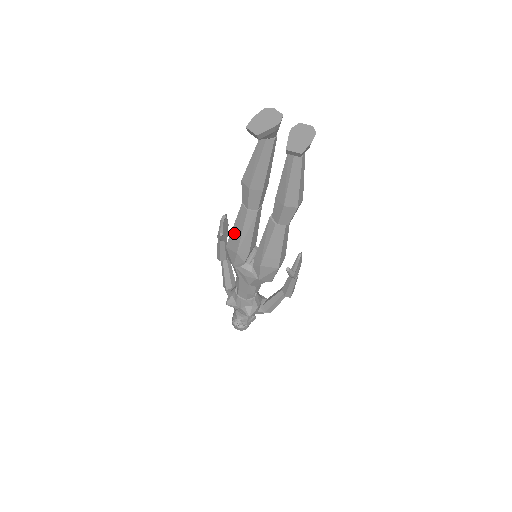
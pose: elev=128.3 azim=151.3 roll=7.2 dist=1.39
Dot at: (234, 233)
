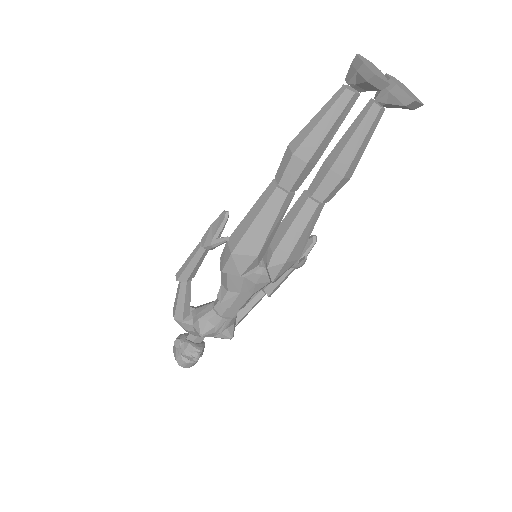
Dot at: (254, 230)
